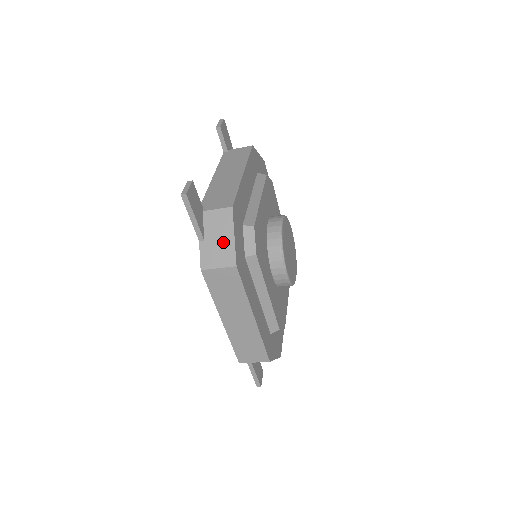
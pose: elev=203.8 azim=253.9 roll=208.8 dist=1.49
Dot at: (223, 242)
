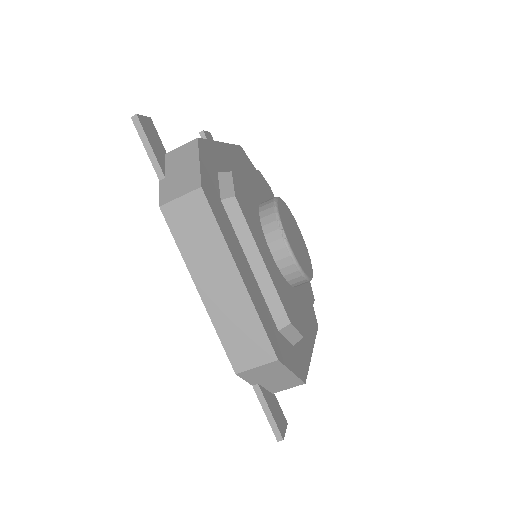
Dot at: (186, 171)
